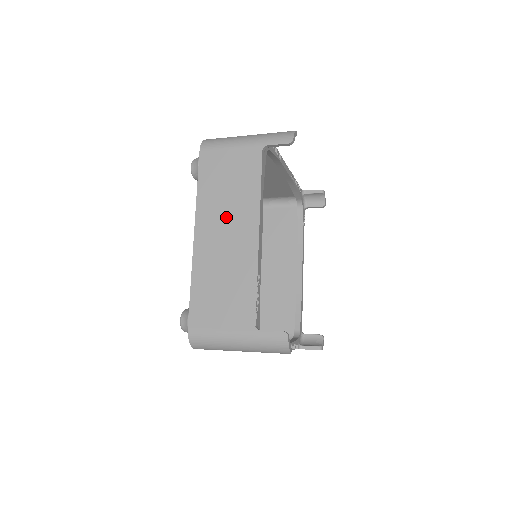
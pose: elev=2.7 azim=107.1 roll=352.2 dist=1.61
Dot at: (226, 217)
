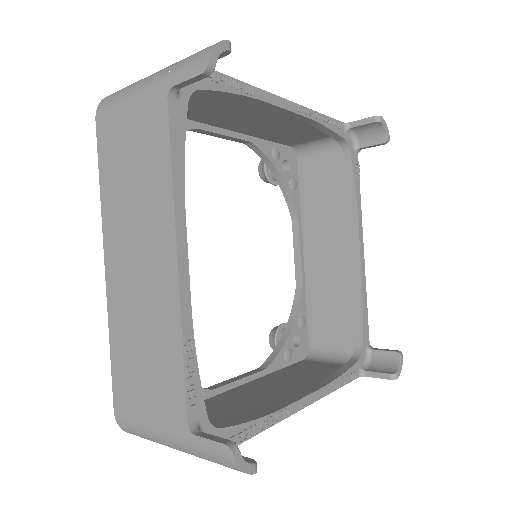
Dot at: (135, 231)
